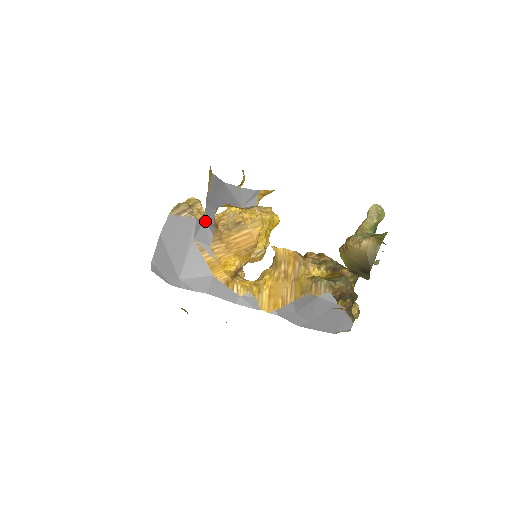
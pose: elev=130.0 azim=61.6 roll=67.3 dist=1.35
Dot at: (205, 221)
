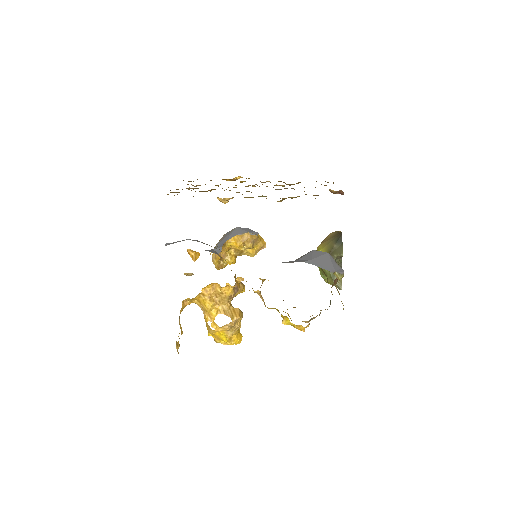
Dot at: (213, 250)
